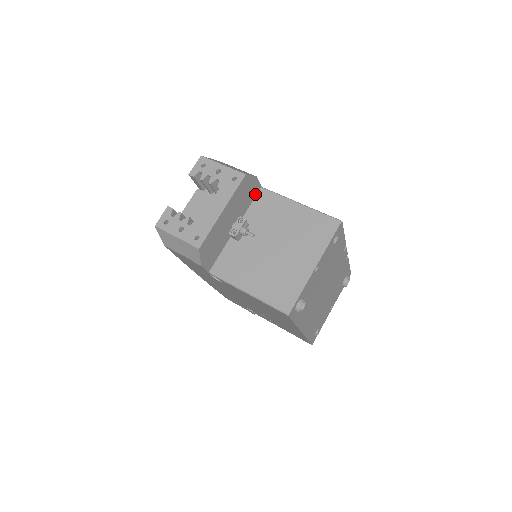
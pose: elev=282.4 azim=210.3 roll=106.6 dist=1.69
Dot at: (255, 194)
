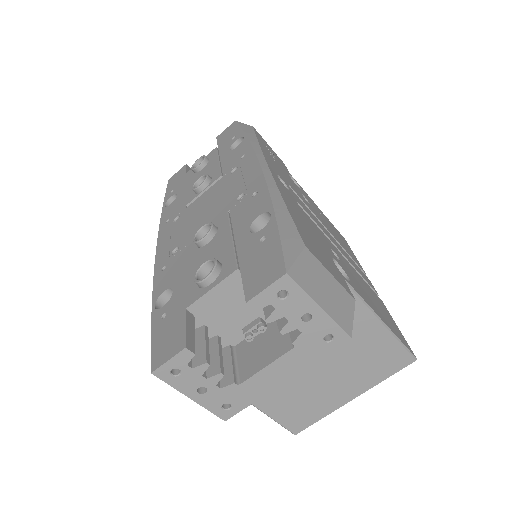
Dot at: occluded
